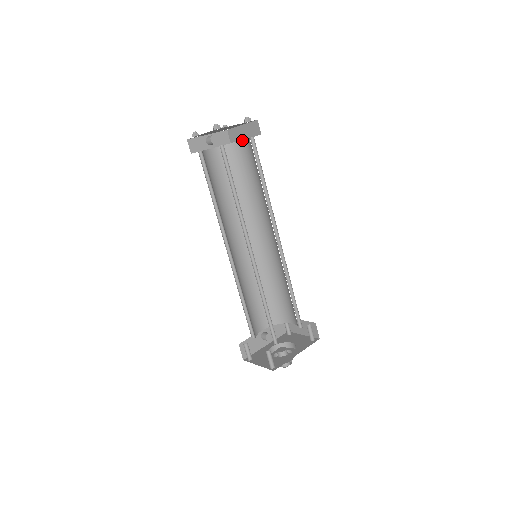
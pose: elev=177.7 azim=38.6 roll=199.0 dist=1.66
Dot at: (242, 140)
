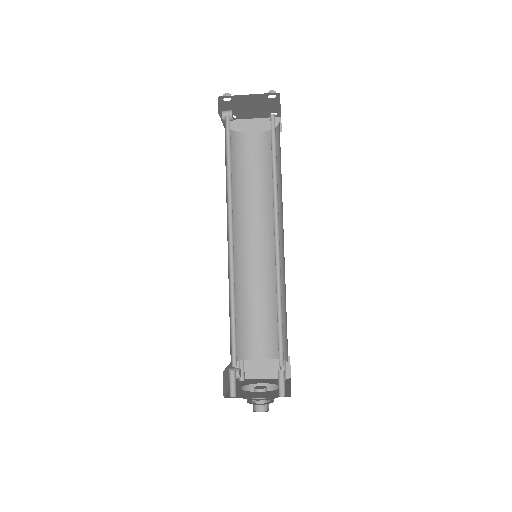
Dot at: (251, 133)
